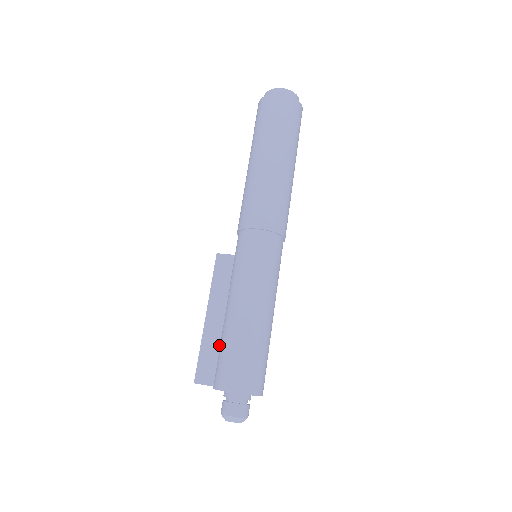
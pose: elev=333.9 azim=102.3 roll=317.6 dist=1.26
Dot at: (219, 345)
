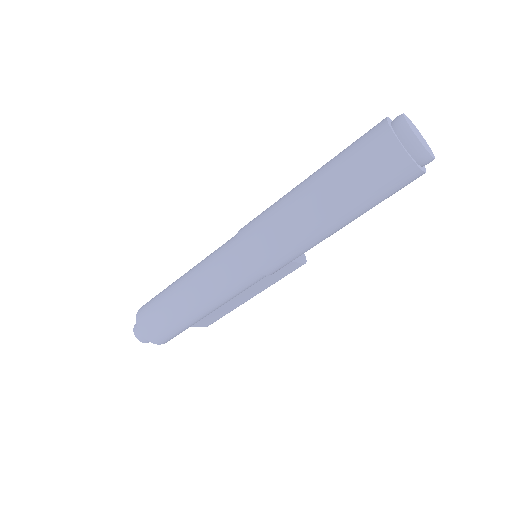
Dot at: occluded
